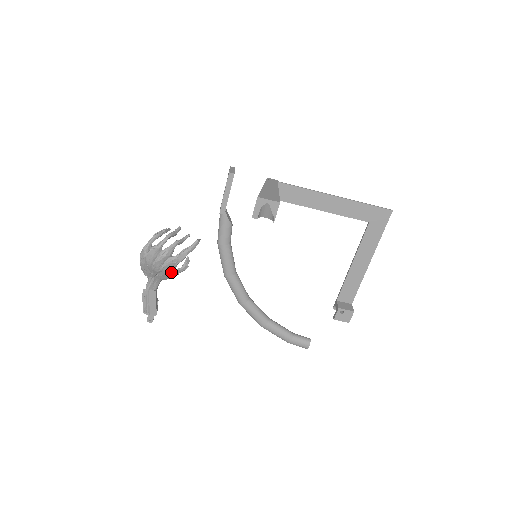
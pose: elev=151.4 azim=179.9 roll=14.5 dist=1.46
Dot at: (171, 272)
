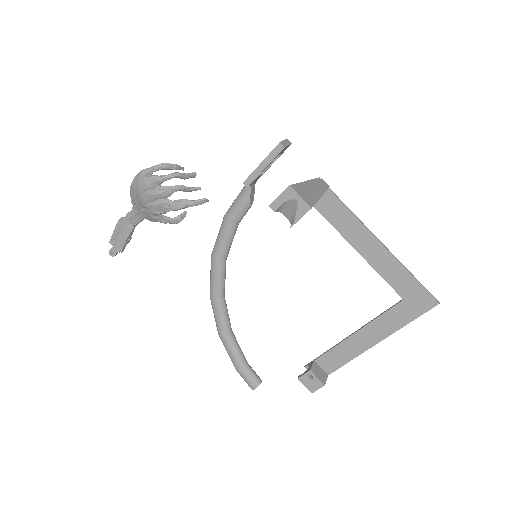
Dot at: (158, 216)
